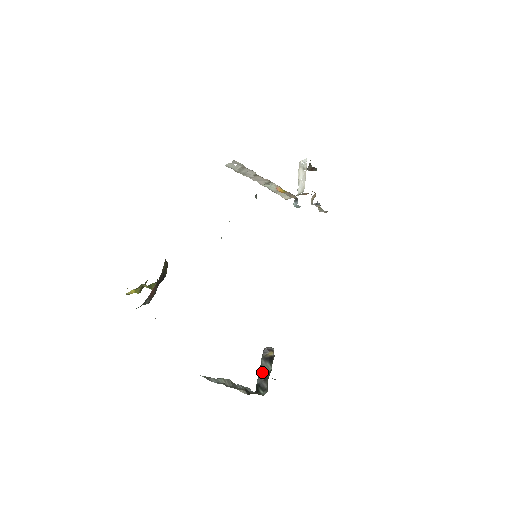
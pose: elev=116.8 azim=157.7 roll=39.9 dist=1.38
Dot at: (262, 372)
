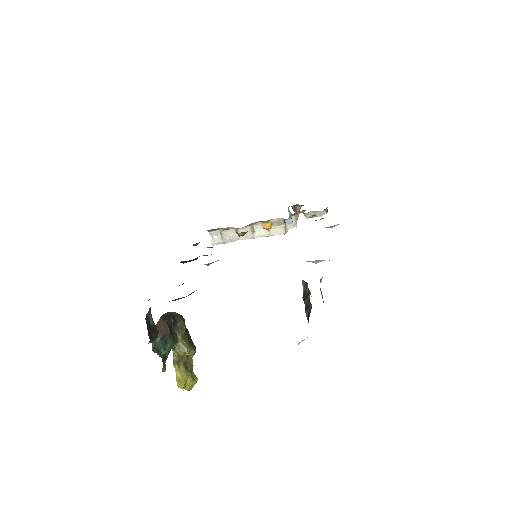
Dot at: (306, 307)
